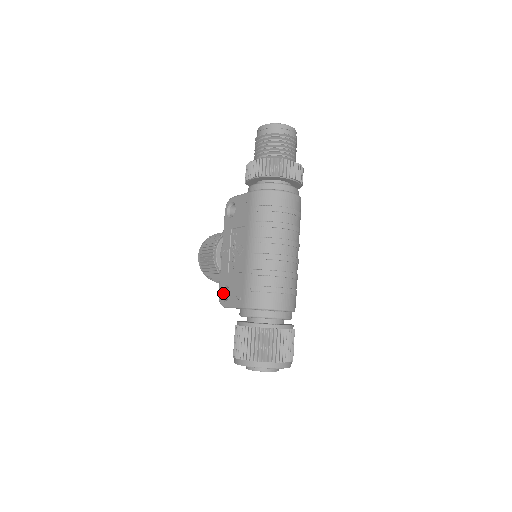
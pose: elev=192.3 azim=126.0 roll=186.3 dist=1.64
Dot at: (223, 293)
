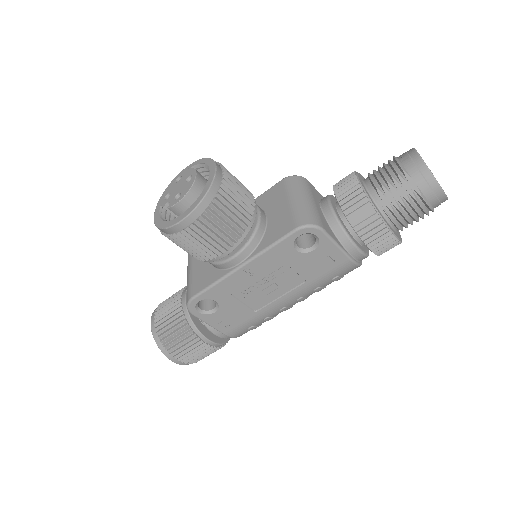
Dot at: occluded
